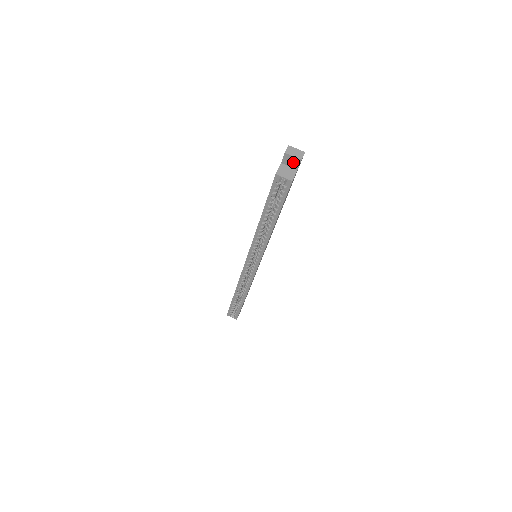
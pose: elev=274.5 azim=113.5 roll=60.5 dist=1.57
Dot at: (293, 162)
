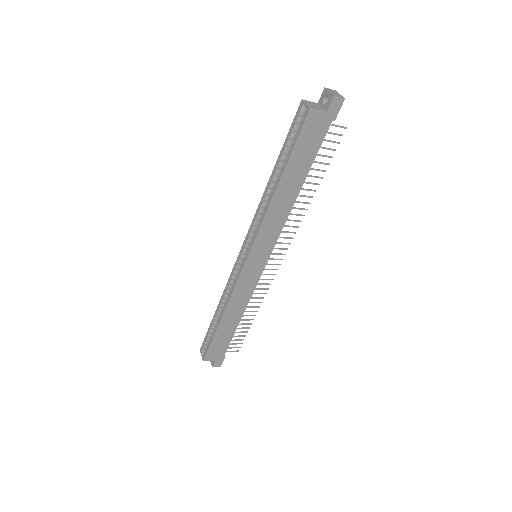
Dot at: (328, 105)
